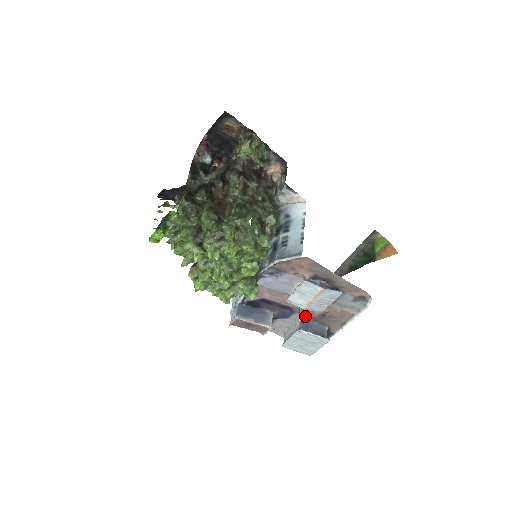
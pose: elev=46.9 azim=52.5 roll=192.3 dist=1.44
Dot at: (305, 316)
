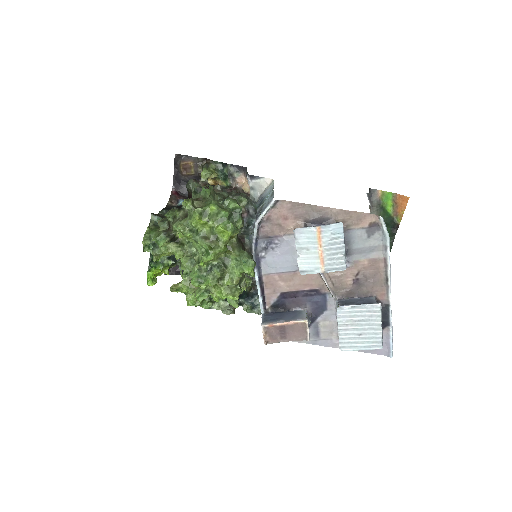
Dot at: (340, 295)
